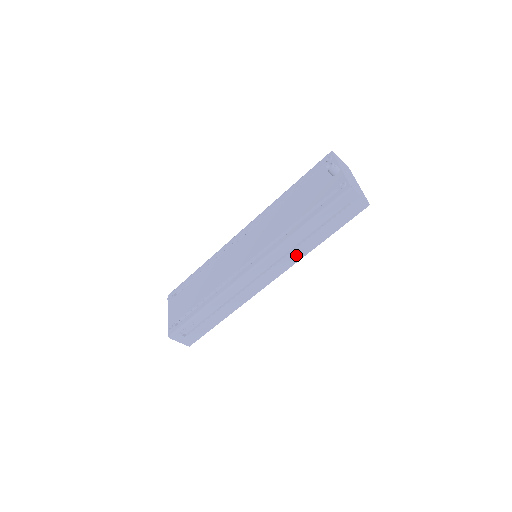
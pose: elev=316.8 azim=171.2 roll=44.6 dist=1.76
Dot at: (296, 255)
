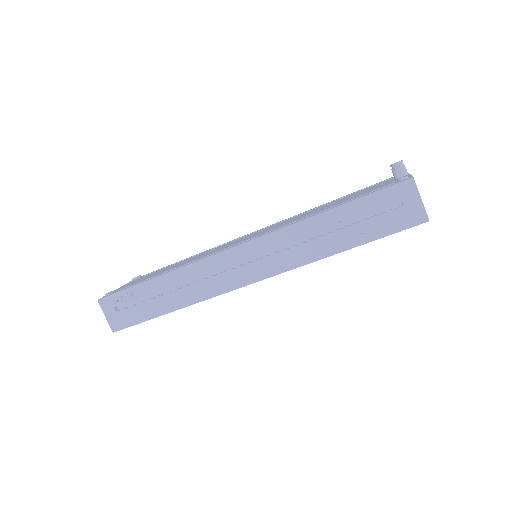
Dot at: (302, 254)
